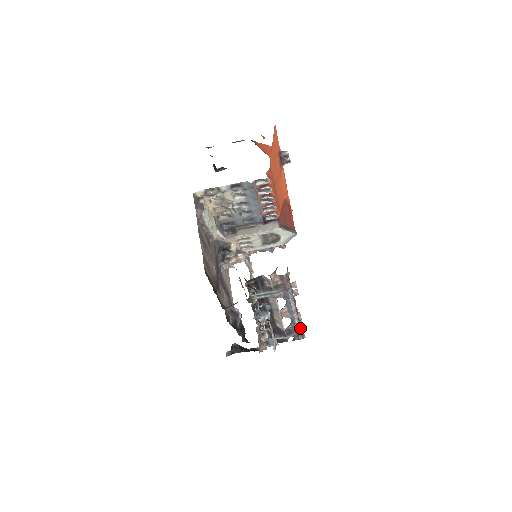
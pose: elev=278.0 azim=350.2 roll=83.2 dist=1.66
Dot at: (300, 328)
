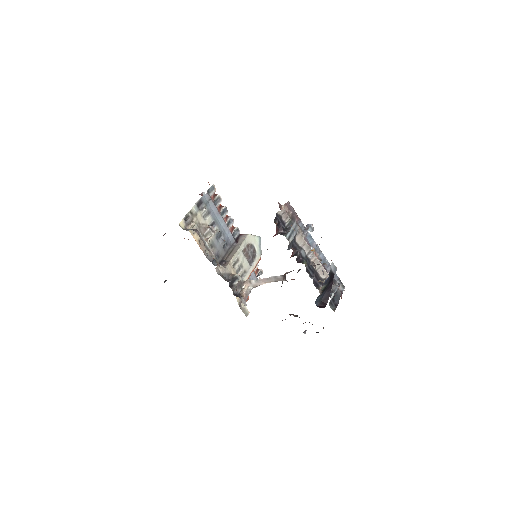
Dot at: occluded
